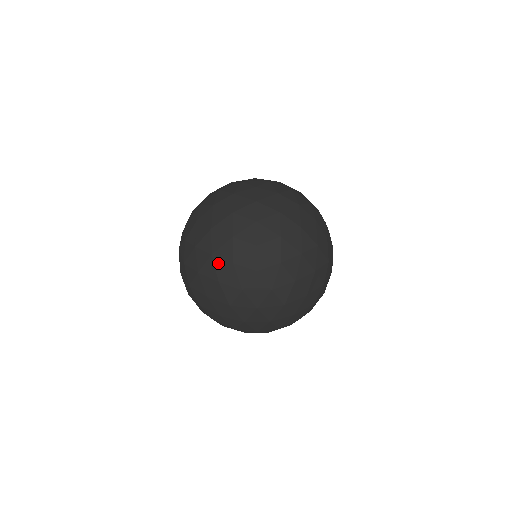
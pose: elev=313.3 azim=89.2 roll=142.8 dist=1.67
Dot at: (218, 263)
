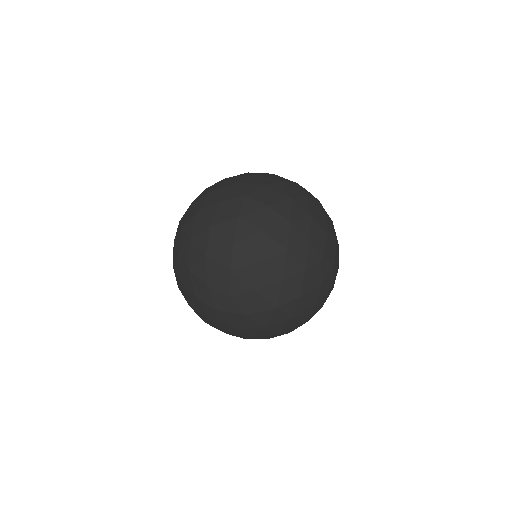
Dot at: (292, 282)
